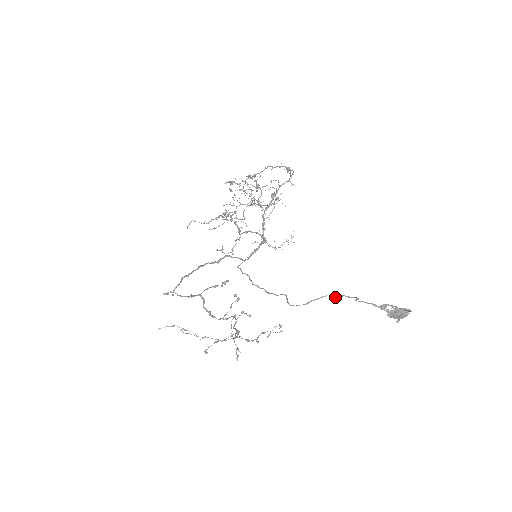
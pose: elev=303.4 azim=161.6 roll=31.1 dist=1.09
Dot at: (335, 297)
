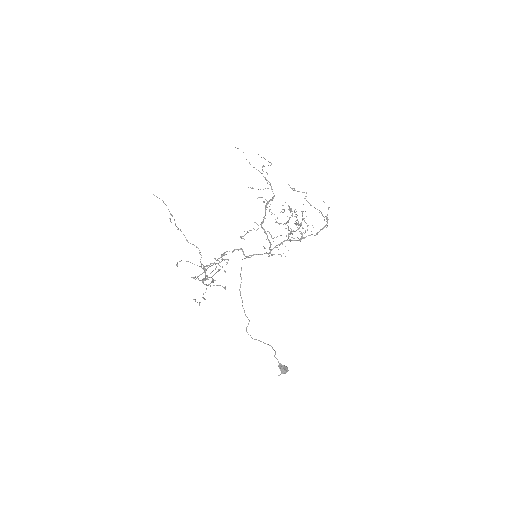
Dot at: occluded
